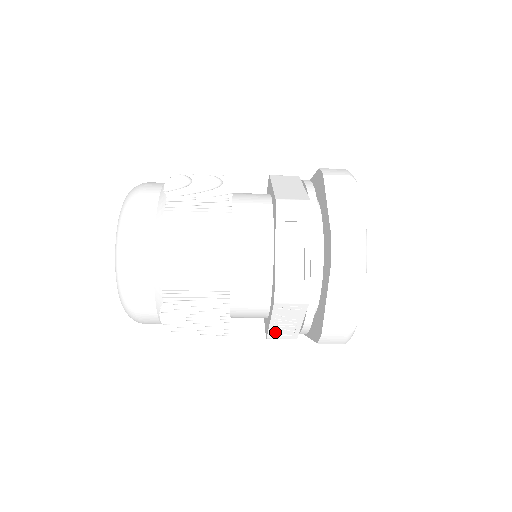
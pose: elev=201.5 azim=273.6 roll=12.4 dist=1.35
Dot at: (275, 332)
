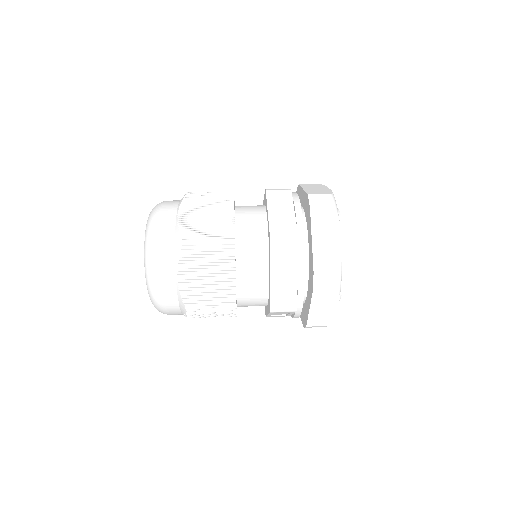
Dot at: occluded
